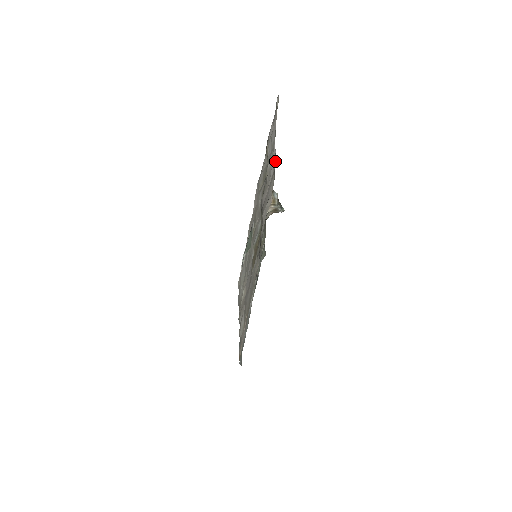
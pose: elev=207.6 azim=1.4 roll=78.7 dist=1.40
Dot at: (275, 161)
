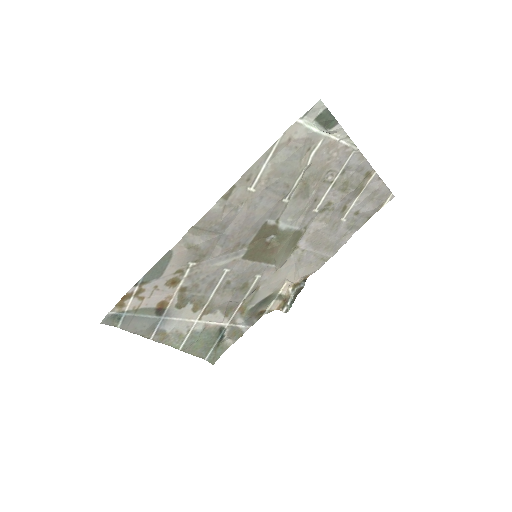
Dot at: (337, 251)
